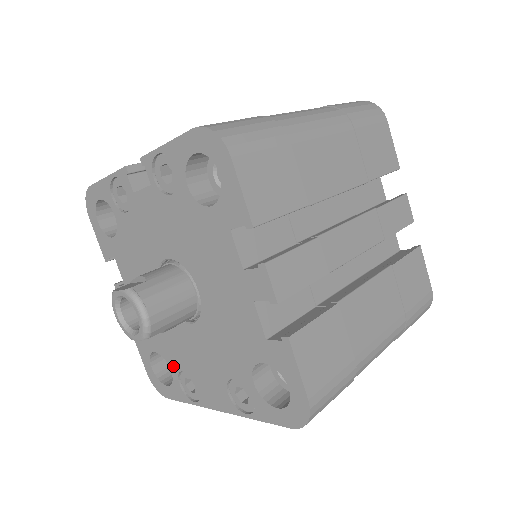
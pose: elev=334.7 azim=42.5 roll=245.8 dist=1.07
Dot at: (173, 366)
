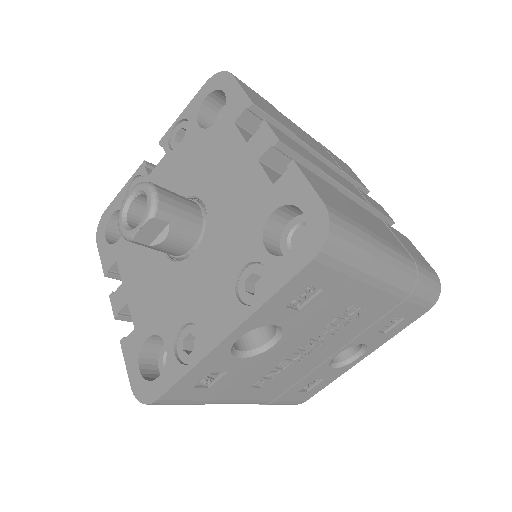
Dot at: (169, 334)
